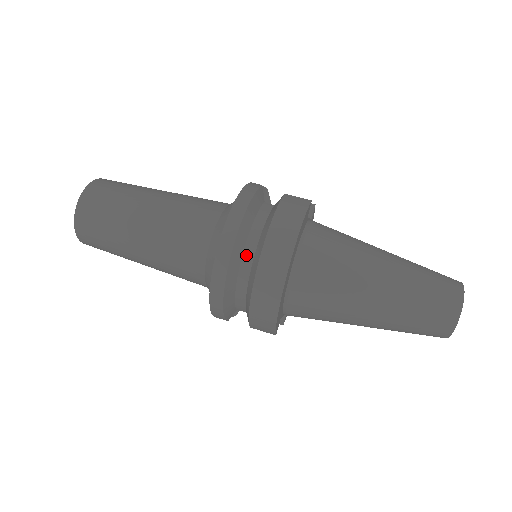
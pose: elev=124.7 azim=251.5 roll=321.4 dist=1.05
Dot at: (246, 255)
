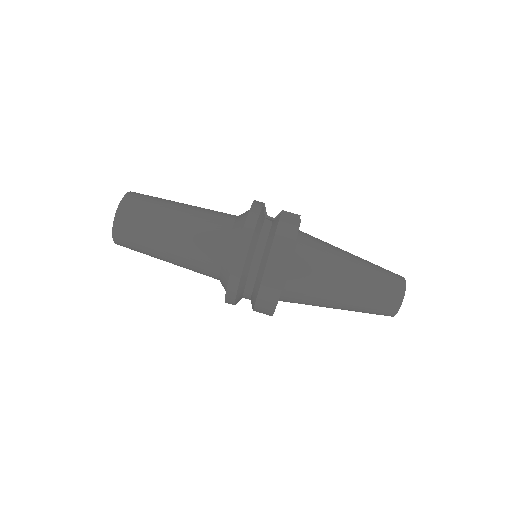
Dot at: (254, 262)
